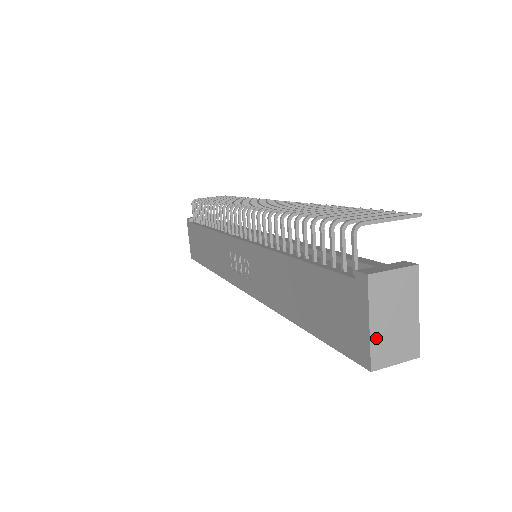
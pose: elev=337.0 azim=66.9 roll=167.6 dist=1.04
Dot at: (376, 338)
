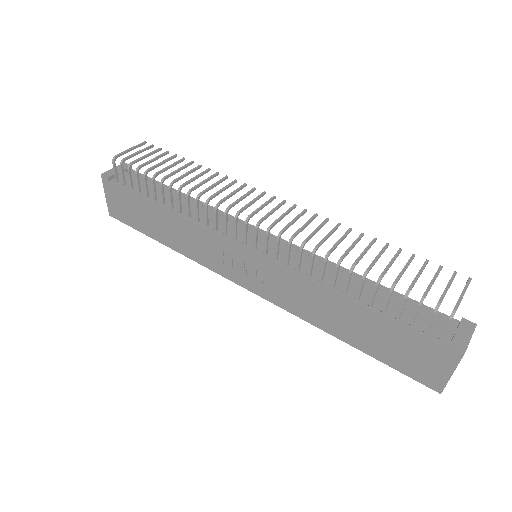
Dot at: (450, 377)
